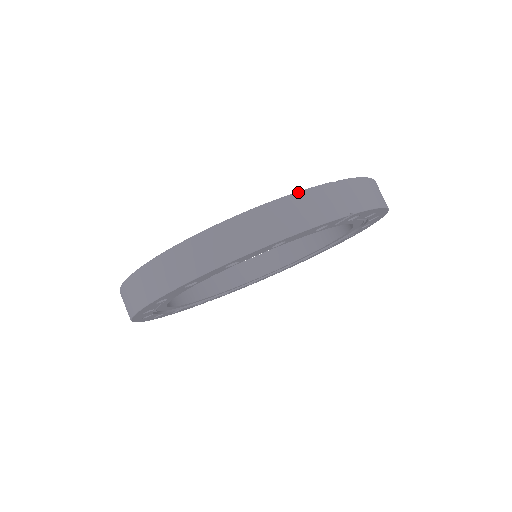
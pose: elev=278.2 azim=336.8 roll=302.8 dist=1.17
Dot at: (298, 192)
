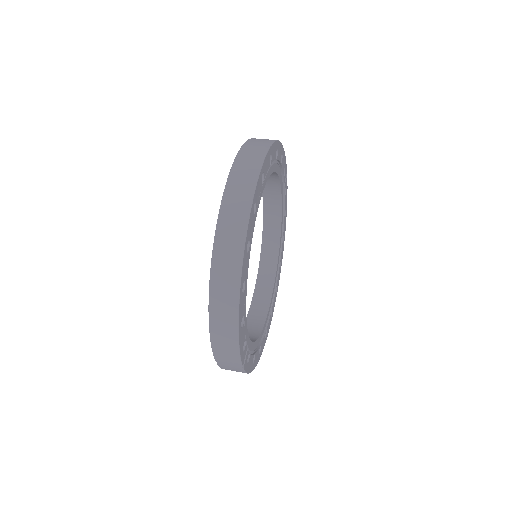
Dot at: occluded
